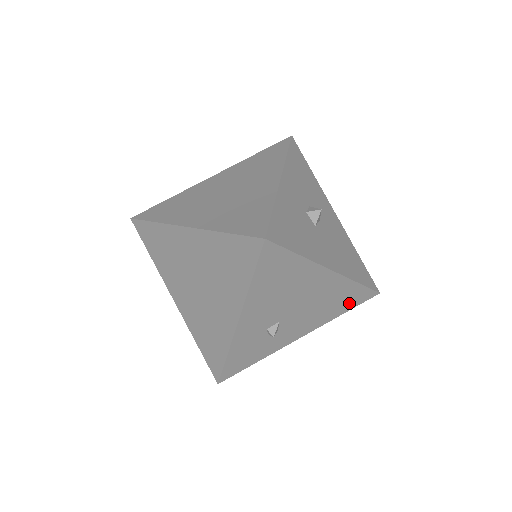
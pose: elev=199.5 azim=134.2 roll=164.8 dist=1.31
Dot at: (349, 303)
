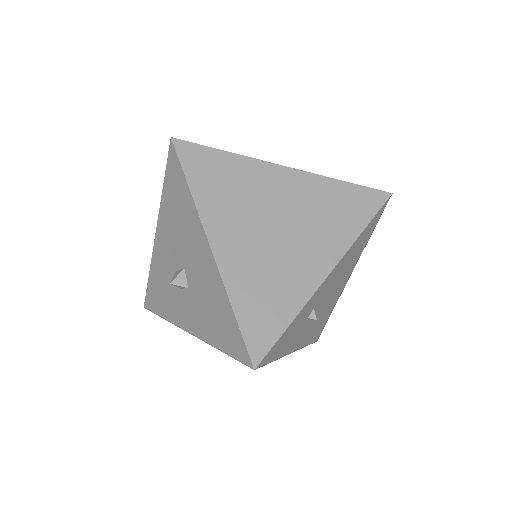
Dot at: (315, 334)
